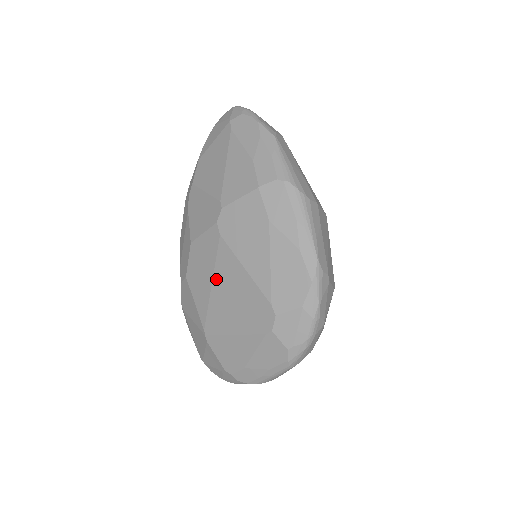
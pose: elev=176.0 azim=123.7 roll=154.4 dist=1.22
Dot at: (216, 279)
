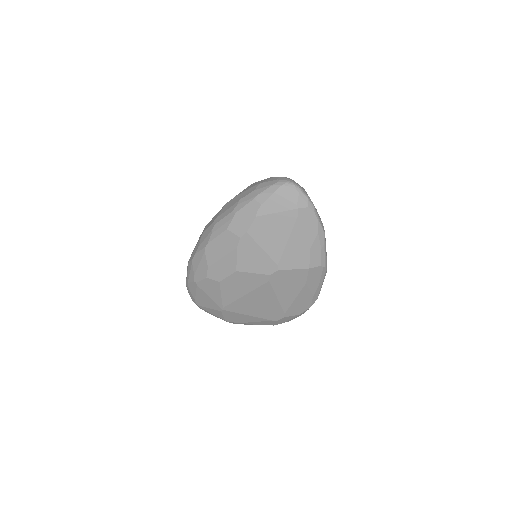
Dot at: (251, 295)
